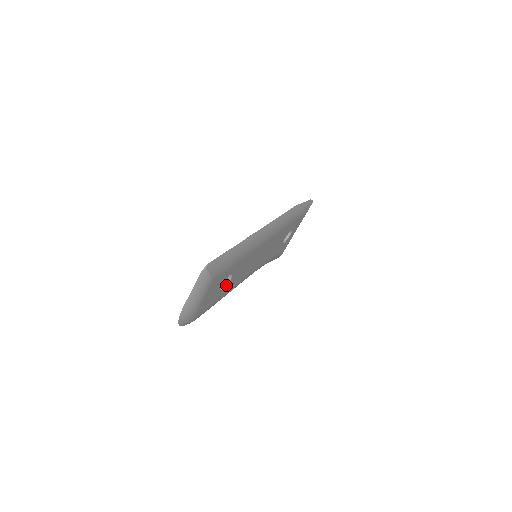
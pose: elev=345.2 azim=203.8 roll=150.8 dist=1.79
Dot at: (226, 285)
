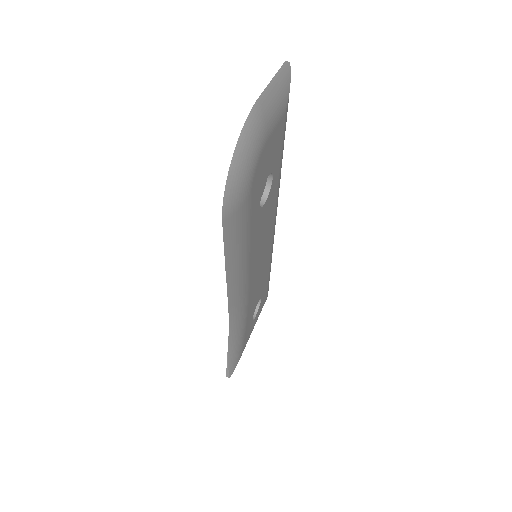
Dot at: (260, 206)
